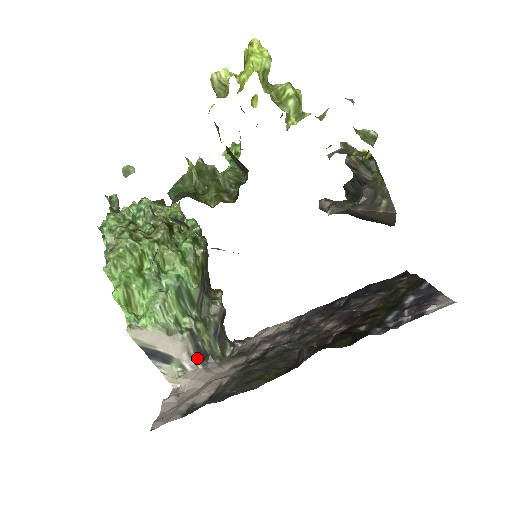
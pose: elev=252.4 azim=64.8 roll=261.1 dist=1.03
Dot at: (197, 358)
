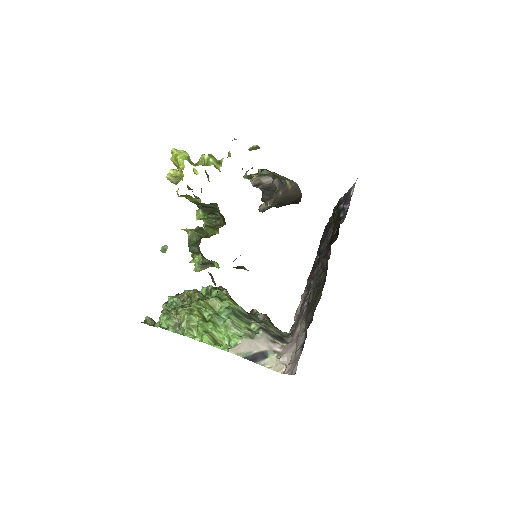
Dot at: (278, 341)
